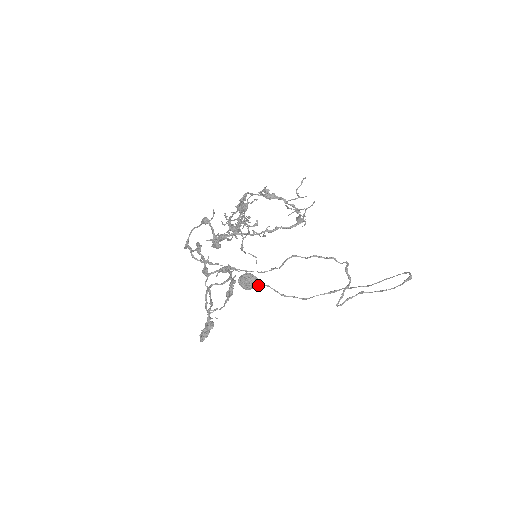
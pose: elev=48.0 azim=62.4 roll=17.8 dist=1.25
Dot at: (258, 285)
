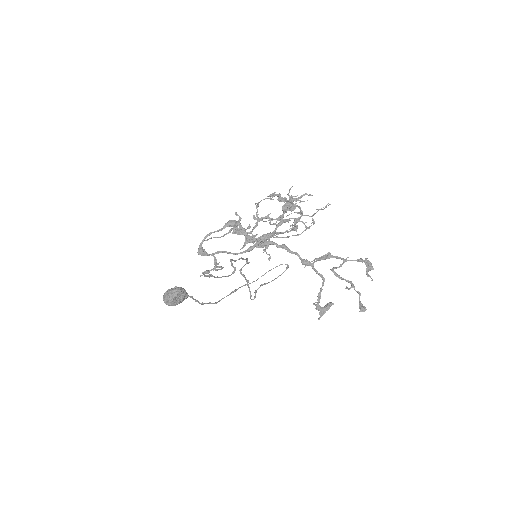
Dot at: (186, 297)
